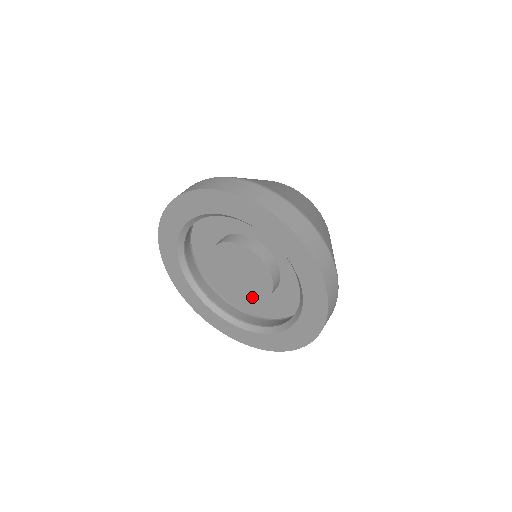
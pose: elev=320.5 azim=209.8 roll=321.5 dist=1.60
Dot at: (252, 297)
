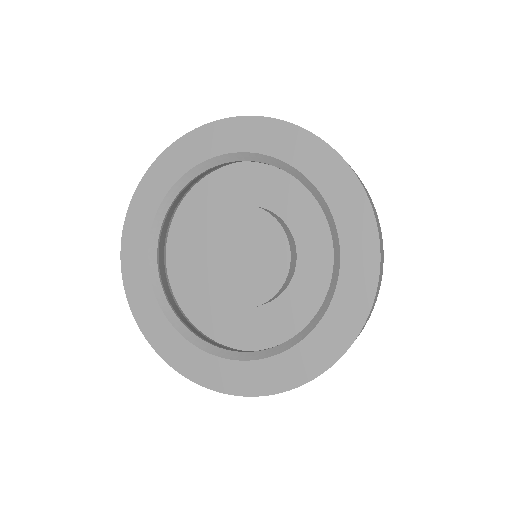
Dot at: (276, 275)
